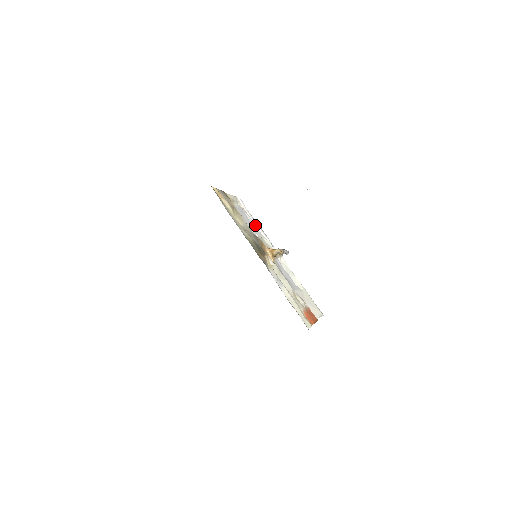
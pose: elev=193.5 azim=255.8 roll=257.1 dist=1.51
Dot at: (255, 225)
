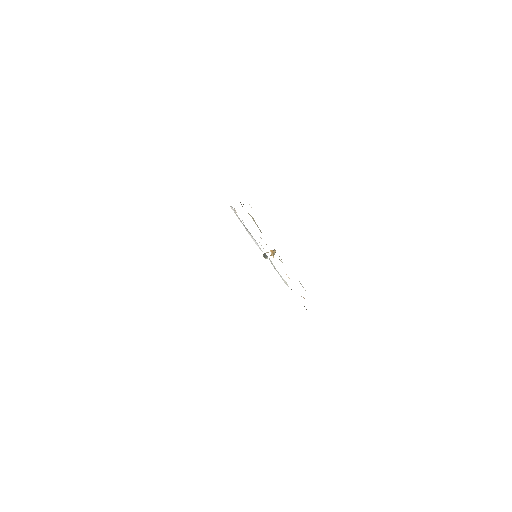
Dot at: occluded
